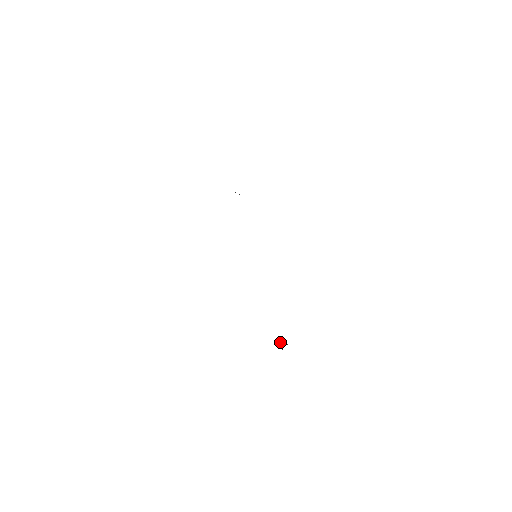
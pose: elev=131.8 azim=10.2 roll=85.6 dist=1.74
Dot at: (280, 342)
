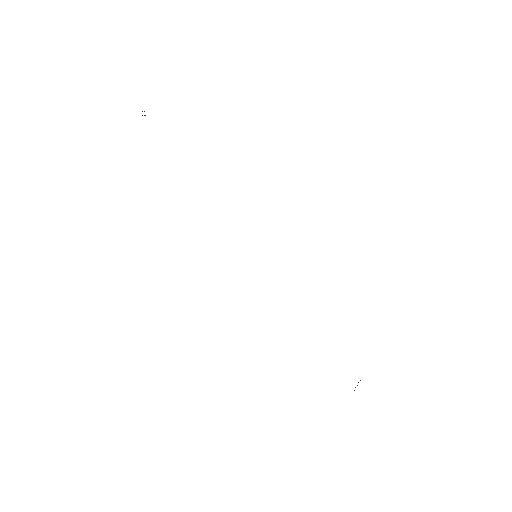
Dot at: occluded
